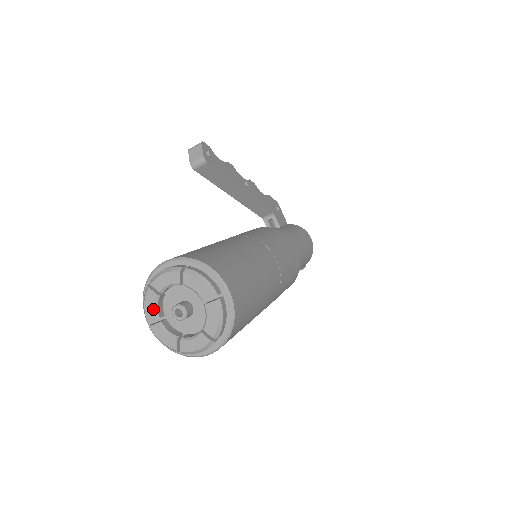
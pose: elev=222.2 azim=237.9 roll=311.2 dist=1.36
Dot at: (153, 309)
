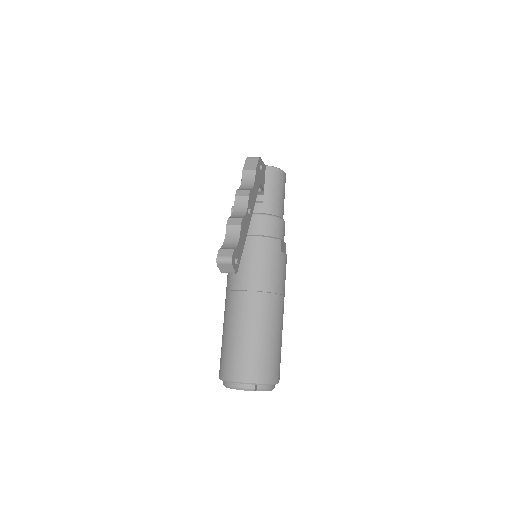
Dot at: occluded
